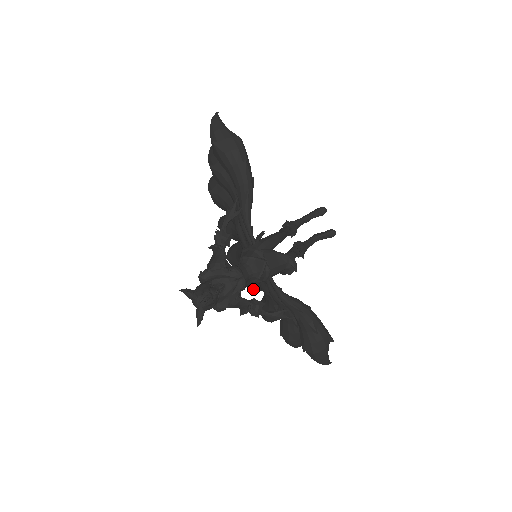
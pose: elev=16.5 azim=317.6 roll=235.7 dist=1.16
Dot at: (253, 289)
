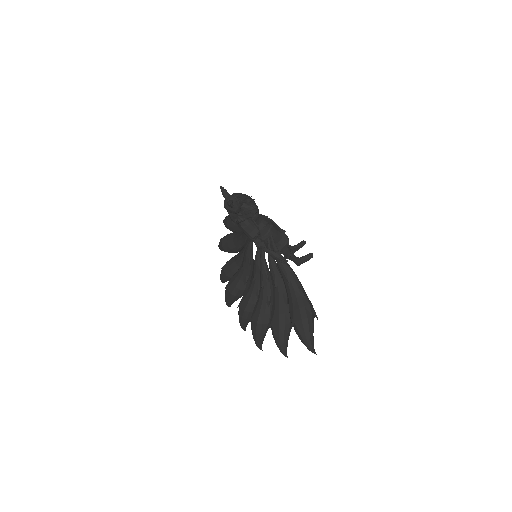
Dot at: (247, 306)
